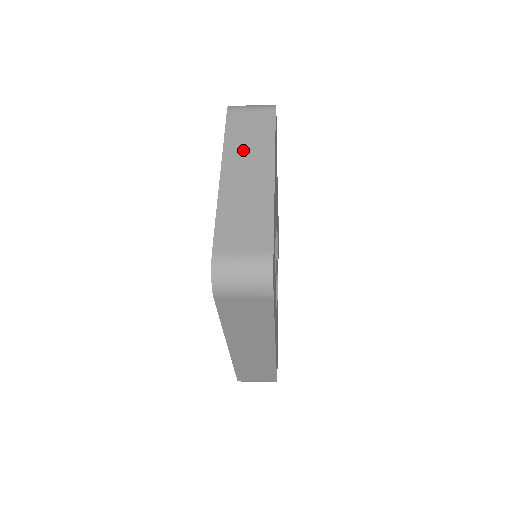
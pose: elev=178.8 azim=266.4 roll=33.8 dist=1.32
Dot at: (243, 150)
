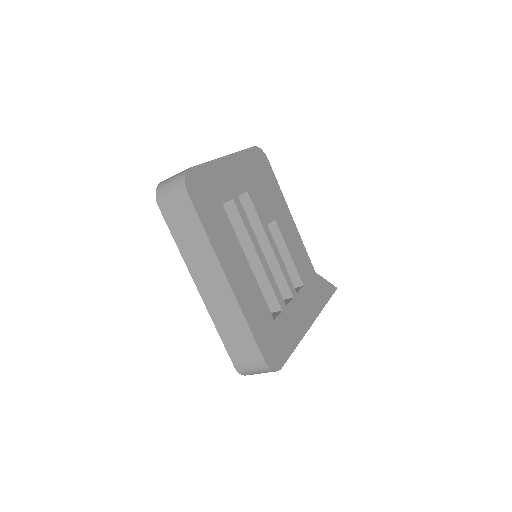
Dot at: occluded
